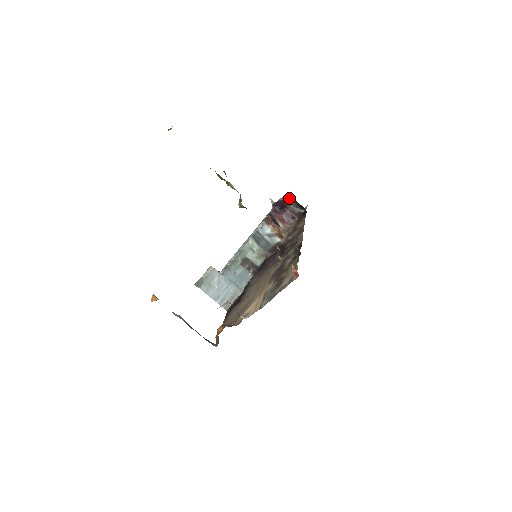
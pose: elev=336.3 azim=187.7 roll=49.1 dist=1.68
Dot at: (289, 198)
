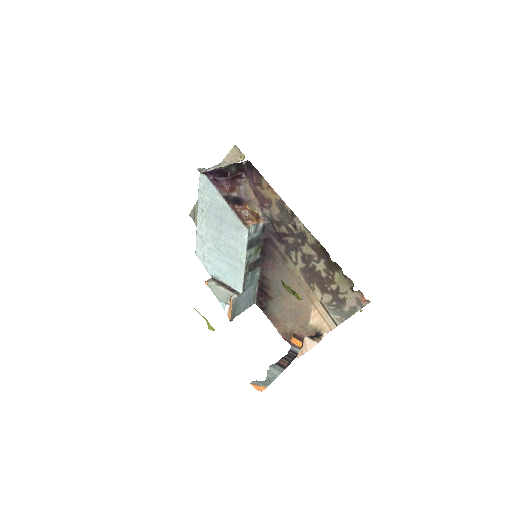
Dot at: (228, 165)
